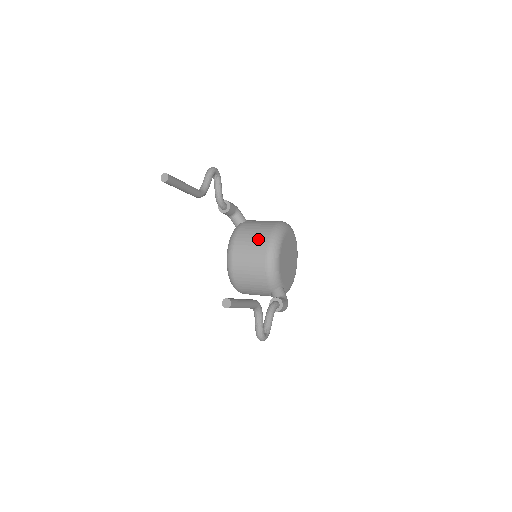
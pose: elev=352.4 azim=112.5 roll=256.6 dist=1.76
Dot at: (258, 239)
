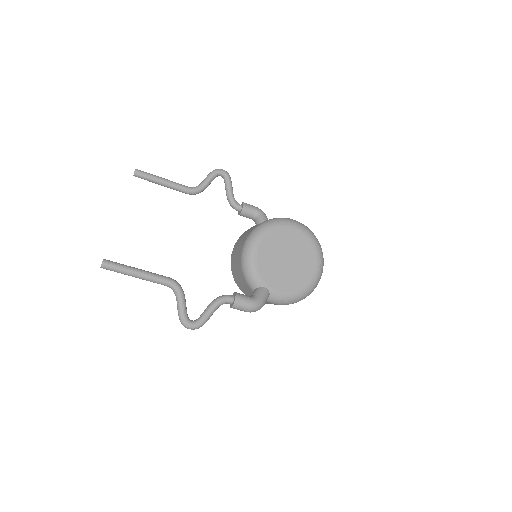
Dot at: (246, 234)
